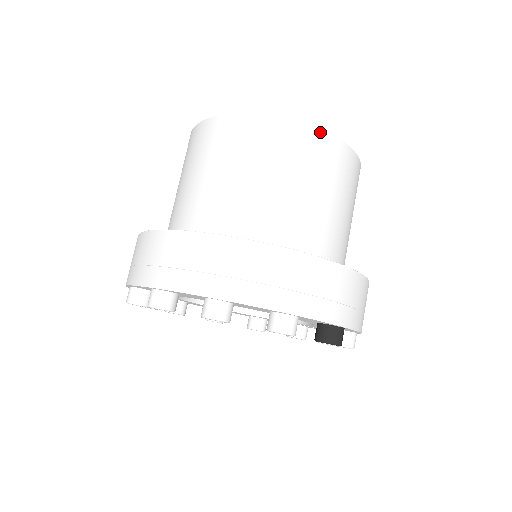
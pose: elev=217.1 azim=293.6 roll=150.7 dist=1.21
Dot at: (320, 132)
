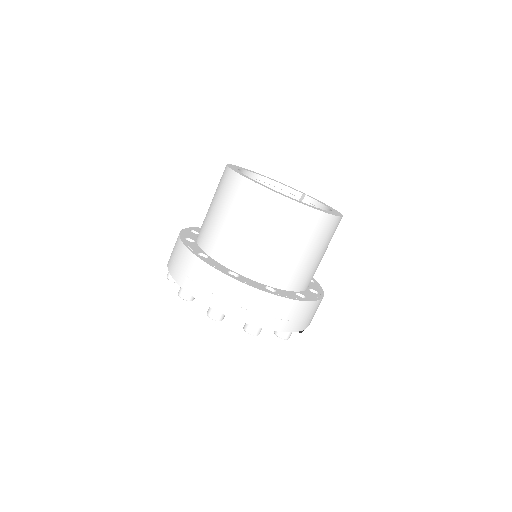
Dot at: (334, 217)
